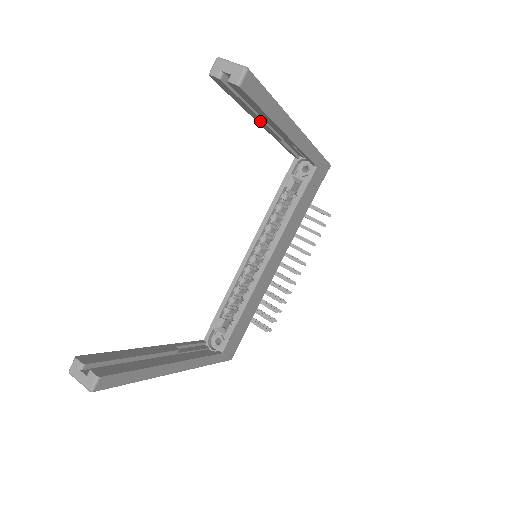
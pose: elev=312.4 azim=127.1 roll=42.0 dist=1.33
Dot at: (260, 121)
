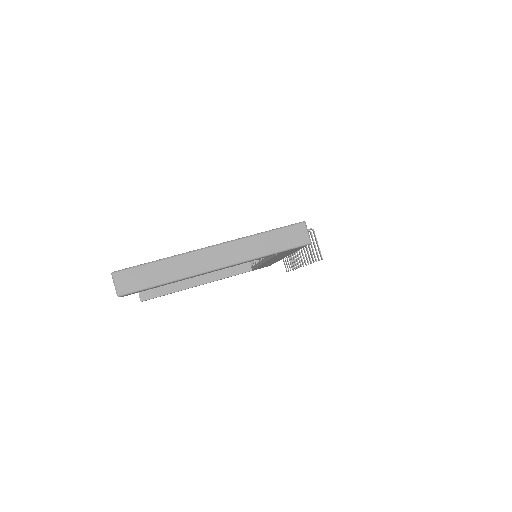
Dot at: occluded
